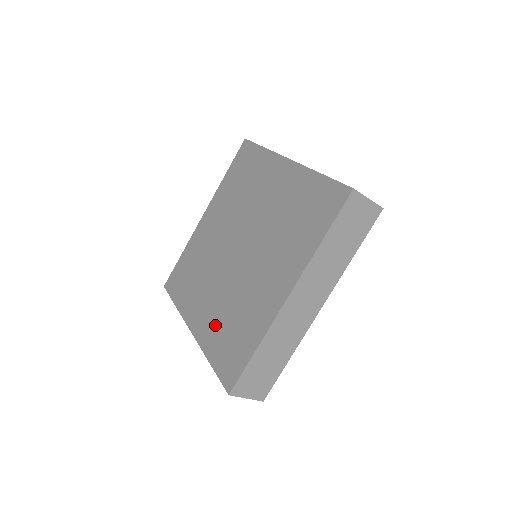
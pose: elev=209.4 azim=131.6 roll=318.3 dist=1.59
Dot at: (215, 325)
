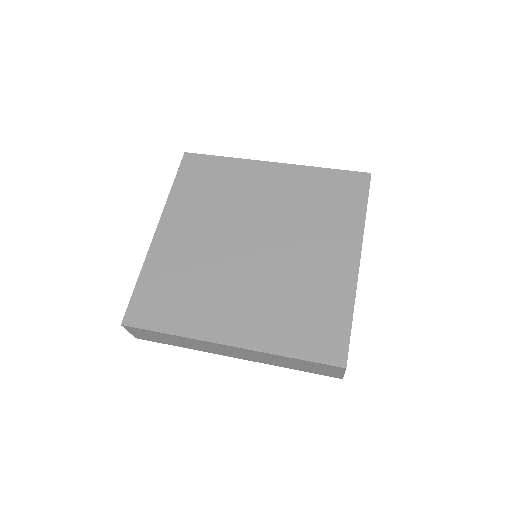
Dot at: (272, 321)
